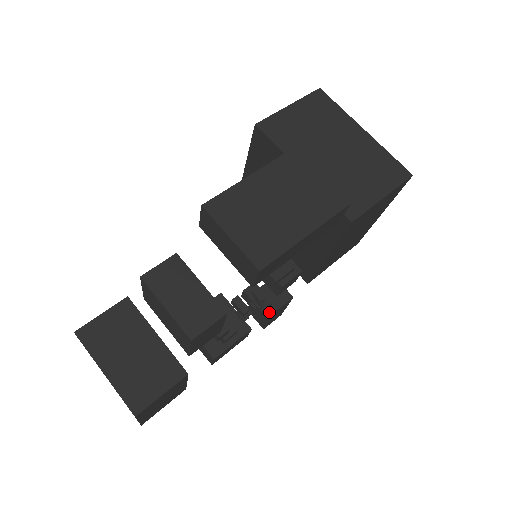
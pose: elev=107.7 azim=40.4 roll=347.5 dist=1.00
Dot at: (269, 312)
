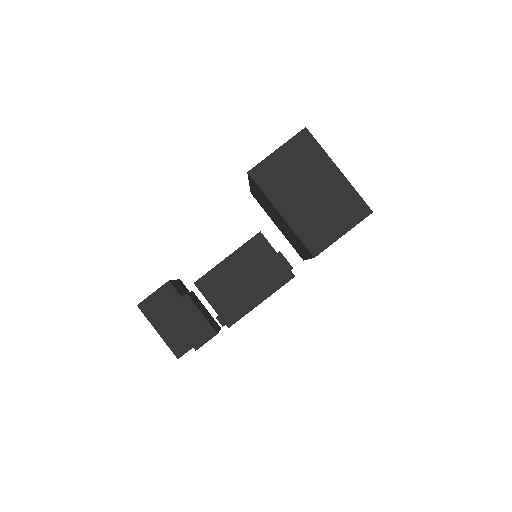
Dot at: occluded
